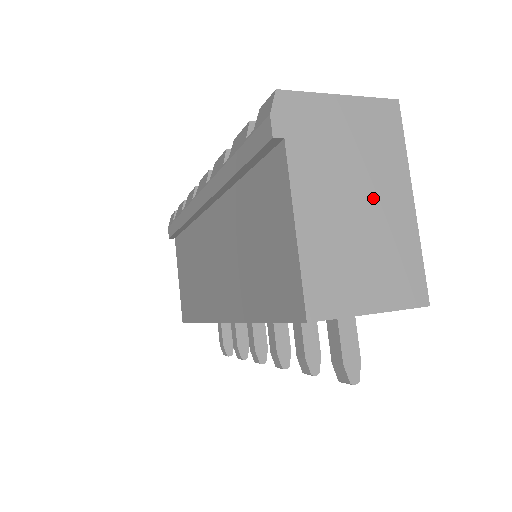
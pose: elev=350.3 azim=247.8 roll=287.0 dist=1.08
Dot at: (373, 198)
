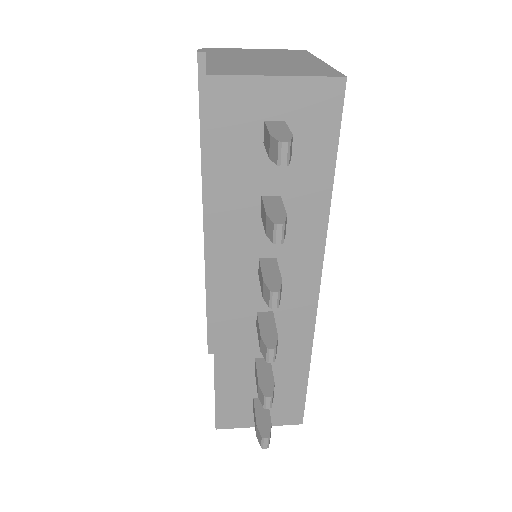
Dot at: (281, 60)
